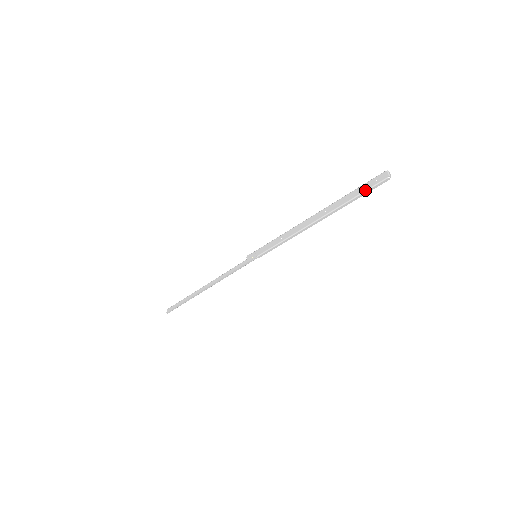
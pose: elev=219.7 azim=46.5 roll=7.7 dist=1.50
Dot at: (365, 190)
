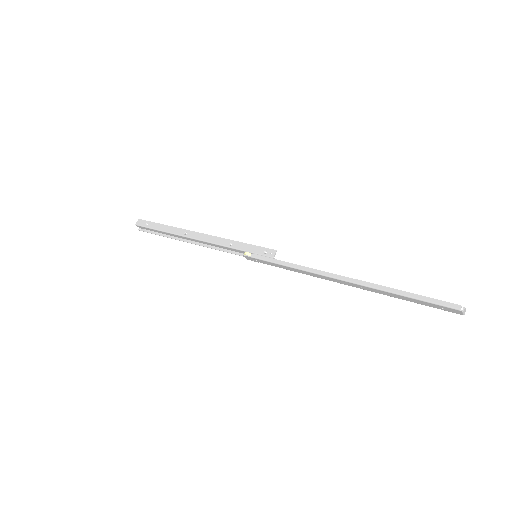
Dot at: occluded
